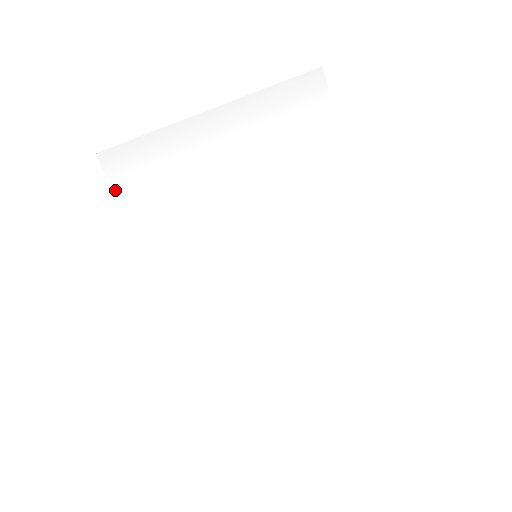
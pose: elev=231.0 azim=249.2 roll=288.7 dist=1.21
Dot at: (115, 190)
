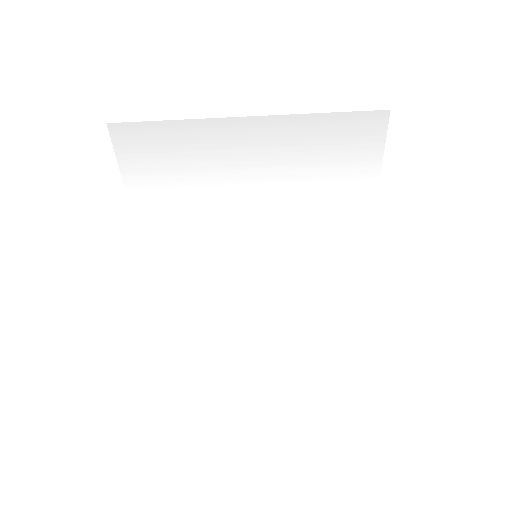
Dot at: (121, 166)
